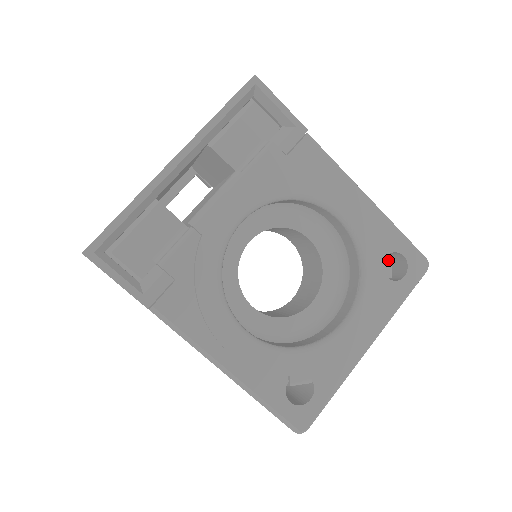
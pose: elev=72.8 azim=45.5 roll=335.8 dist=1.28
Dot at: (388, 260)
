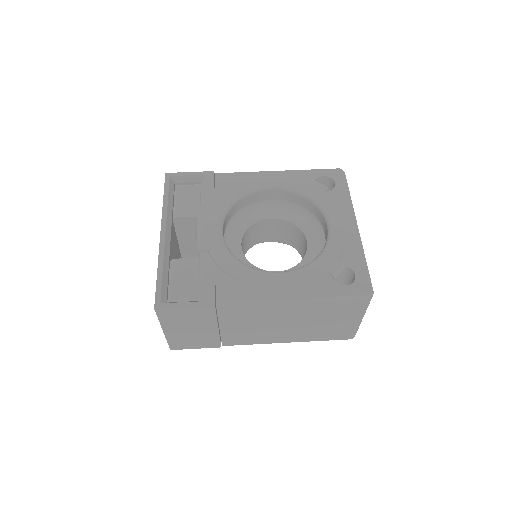
Dot at: (317, 183)
